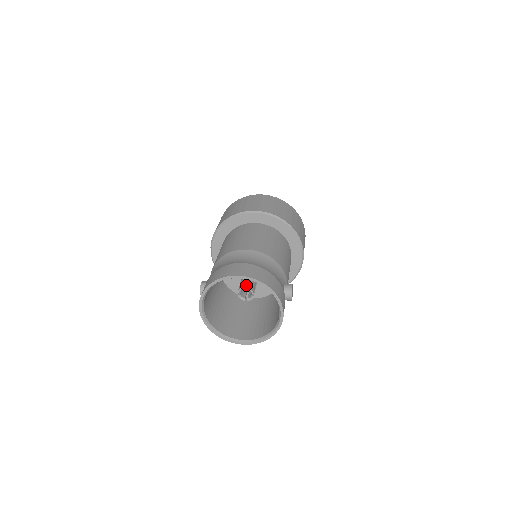
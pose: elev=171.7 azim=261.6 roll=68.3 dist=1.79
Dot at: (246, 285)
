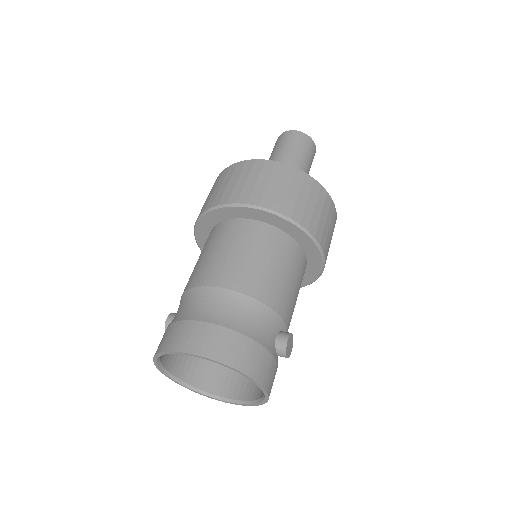
Dot at: occluded
